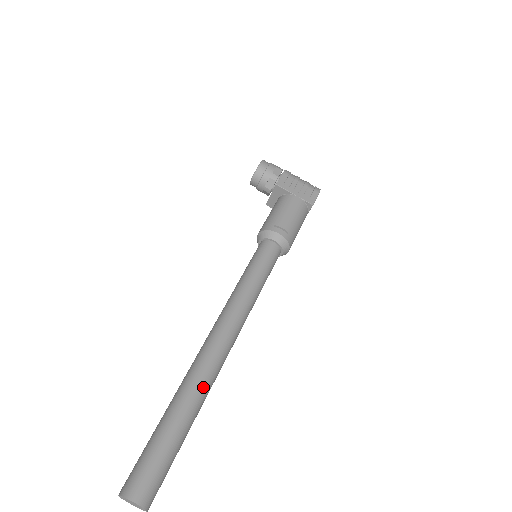
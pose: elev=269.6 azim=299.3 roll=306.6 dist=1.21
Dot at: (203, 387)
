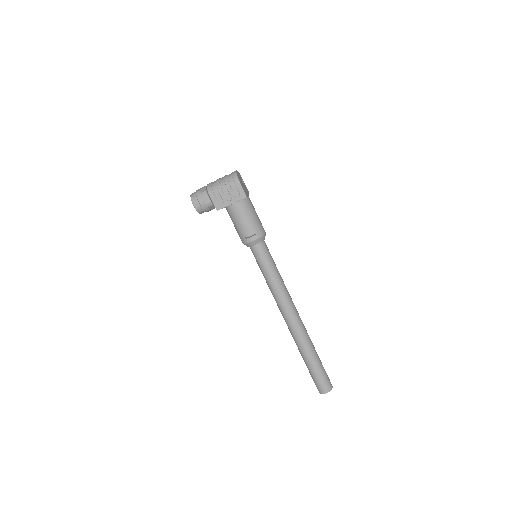
Dot at: (305, 341)
